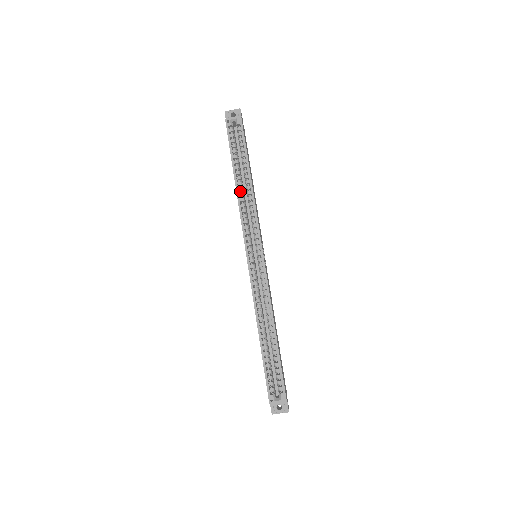
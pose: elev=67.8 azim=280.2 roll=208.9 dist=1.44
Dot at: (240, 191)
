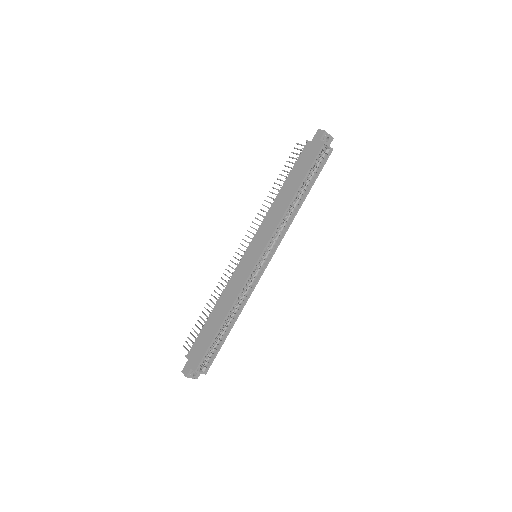
Dot at: (289, 205)
